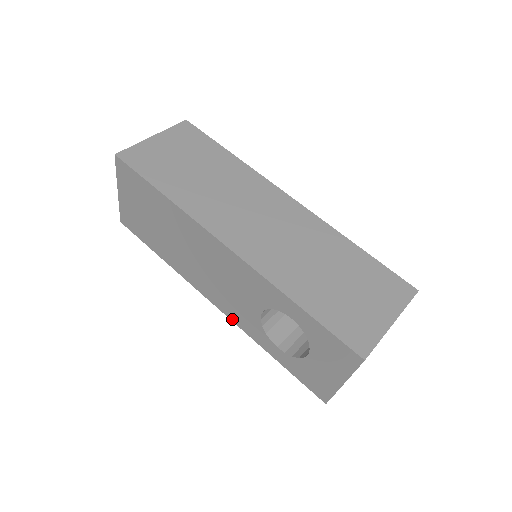
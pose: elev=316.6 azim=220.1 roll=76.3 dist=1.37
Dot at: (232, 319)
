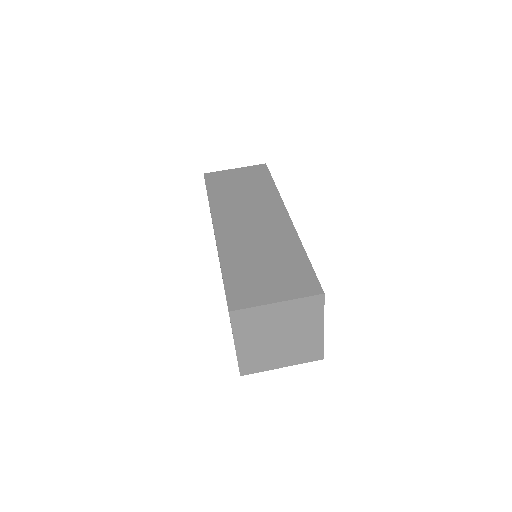
Dot at: occluded
